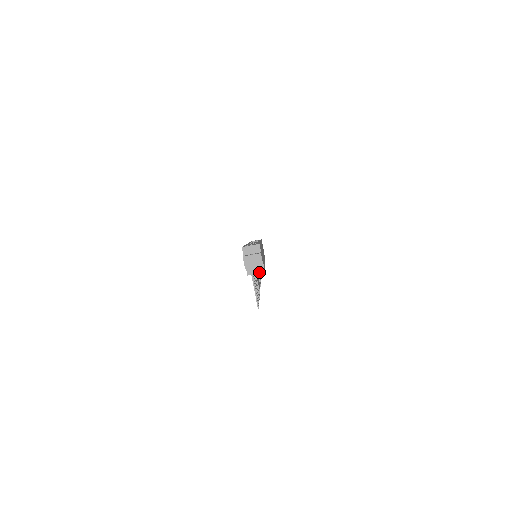
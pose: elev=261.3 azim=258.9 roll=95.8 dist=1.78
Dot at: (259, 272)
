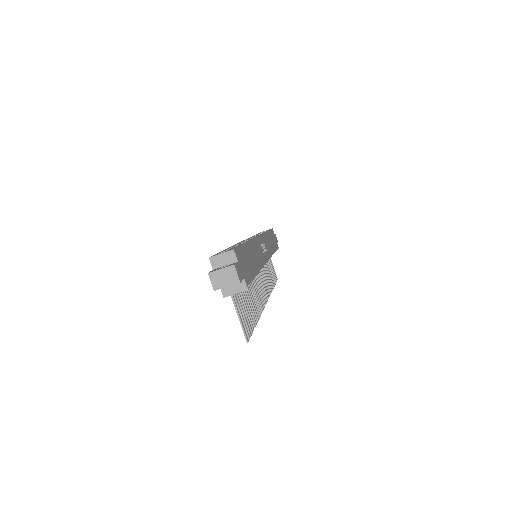
Dot at: (240, 291)
